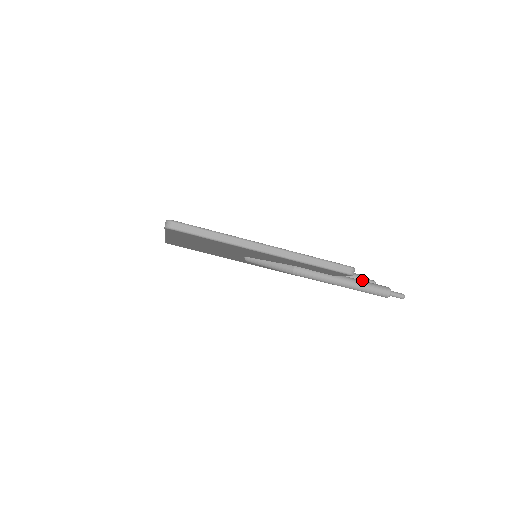
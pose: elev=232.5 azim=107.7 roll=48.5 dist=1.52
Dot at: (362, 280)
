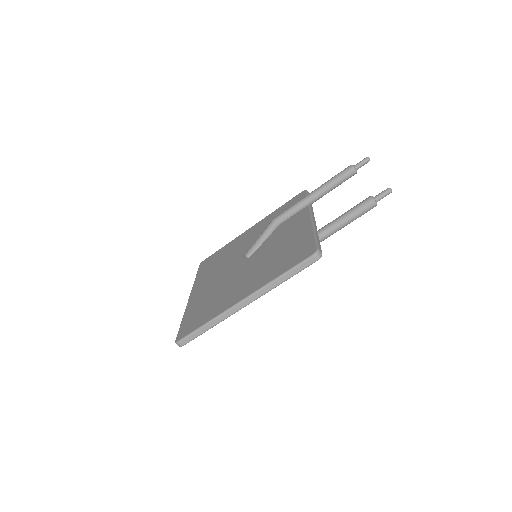
Dot at: (355, 171)
